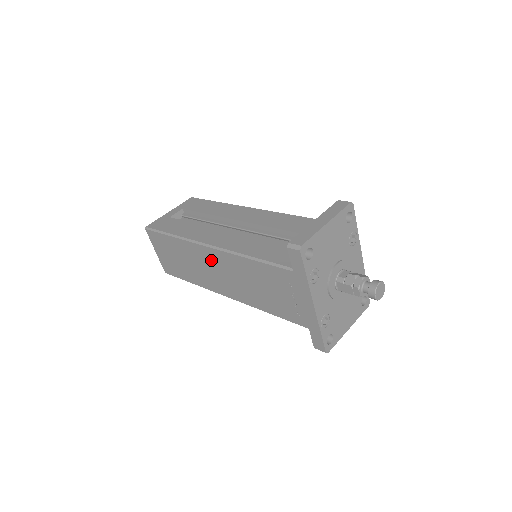
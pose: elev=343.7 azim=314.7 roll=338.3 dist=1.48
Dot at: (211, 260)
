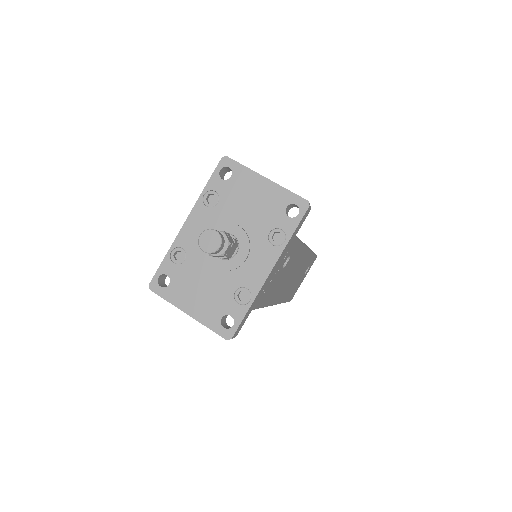
Dot at: occluded
